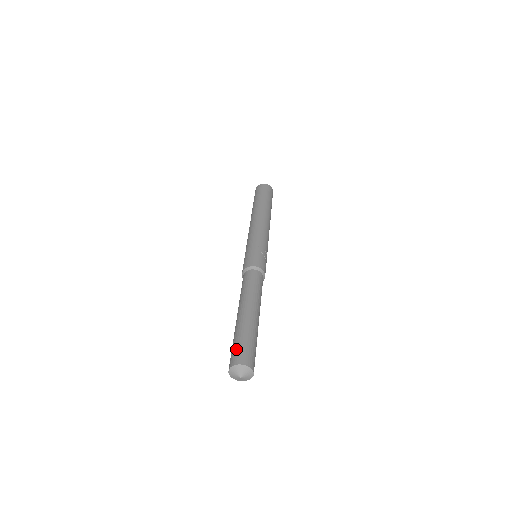
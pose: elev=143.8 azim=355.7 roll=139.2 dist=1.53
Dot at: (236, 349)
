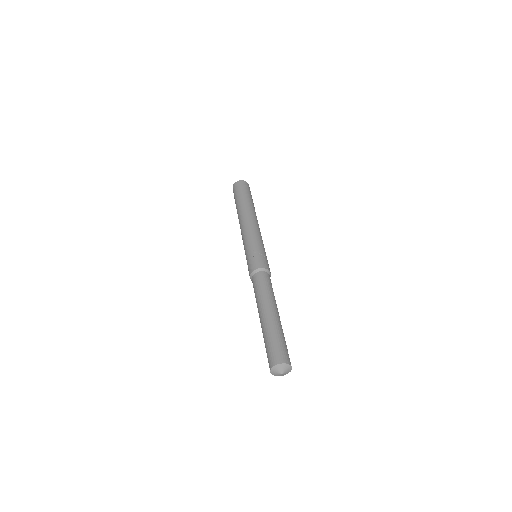
Dot at: (267, 354)
